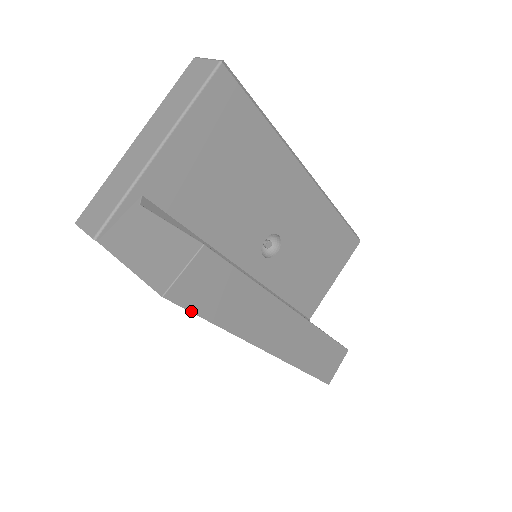
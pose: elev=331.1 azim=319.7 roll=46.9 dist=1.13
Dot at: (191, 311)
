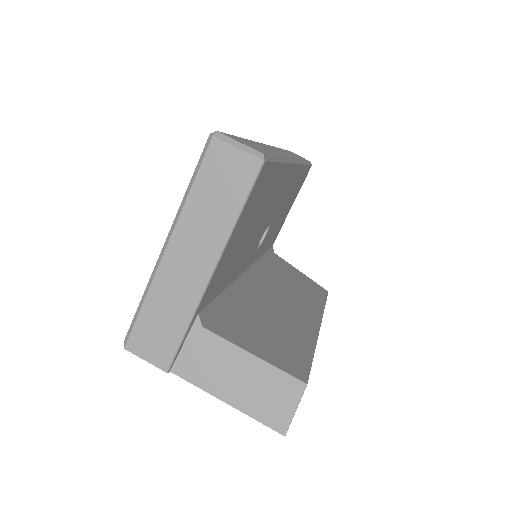
Dot at: occluded
